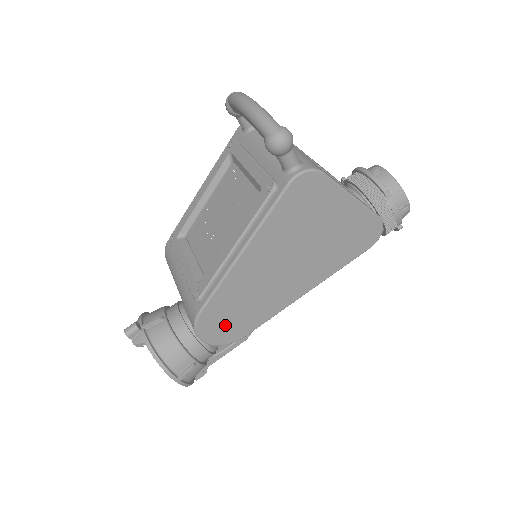
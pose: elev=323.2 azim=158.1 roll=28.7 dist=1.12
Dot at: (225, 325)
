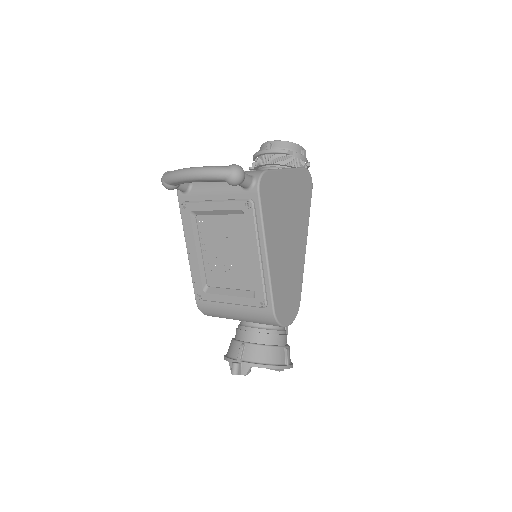
Dot at: (288, 305)
